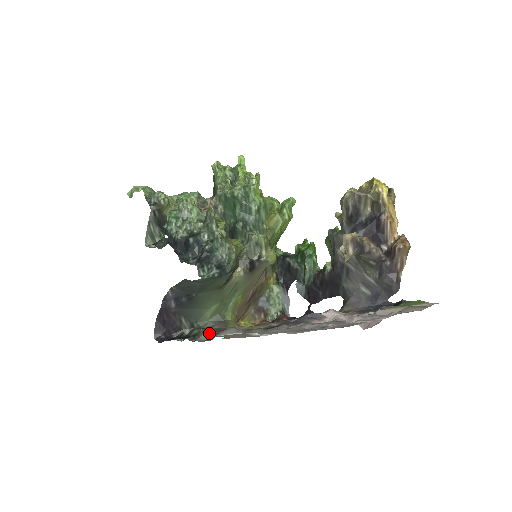
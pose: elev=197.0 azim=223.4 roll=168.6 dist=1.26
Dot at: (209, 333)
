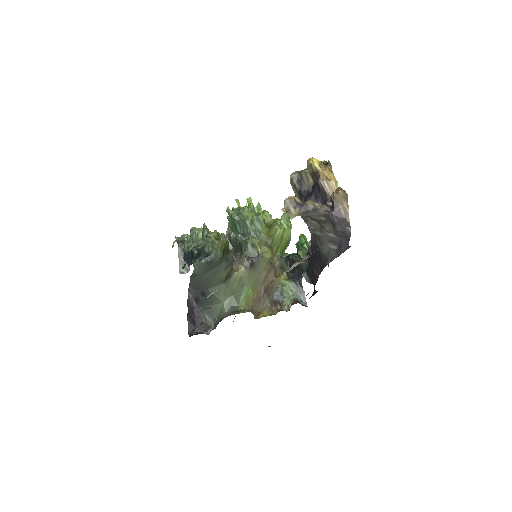
Dot at: (208, 308)
